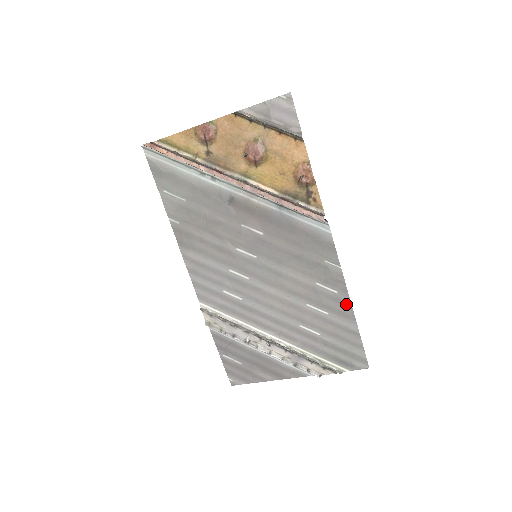
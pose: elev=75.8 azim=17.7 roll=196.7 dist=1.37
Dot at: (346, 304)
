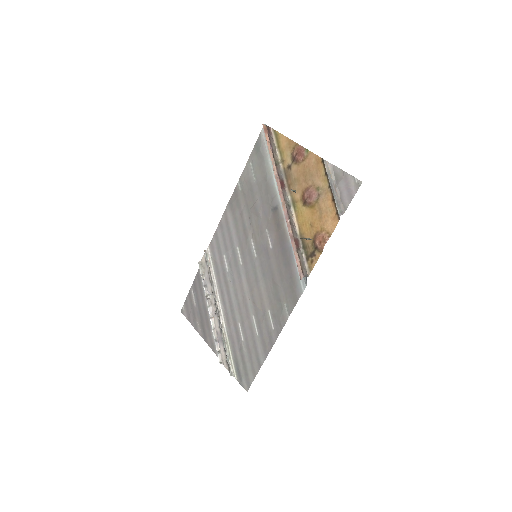
Dot at: (271, 341)
